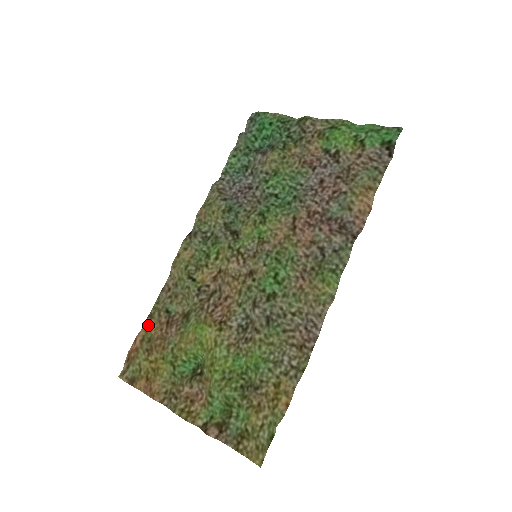
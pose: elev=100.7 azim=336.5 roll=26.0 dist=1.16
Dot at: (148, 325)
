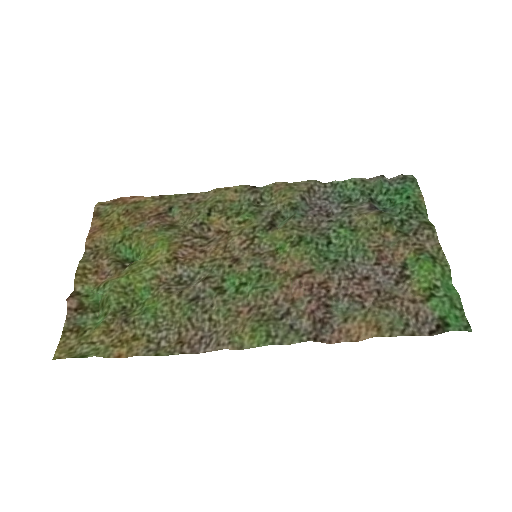
Dot at: (152, 200)
